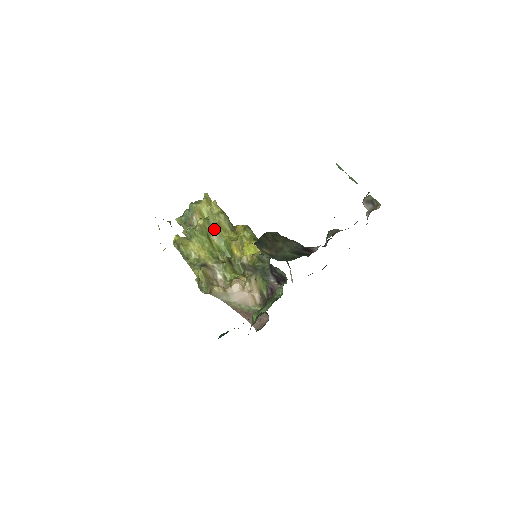
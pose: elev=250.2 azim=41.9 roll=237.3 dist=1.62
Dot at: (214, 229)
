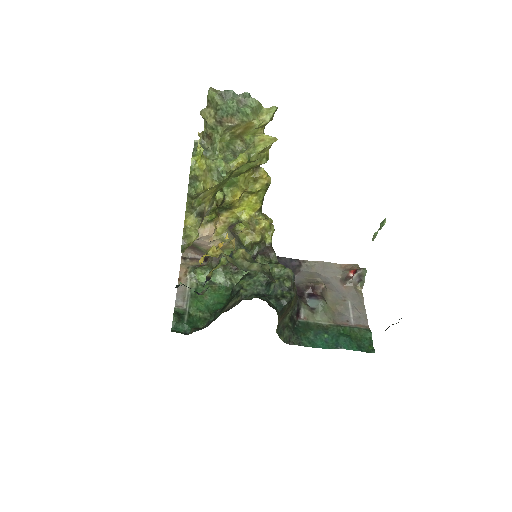
Dot at: (242, 167)
